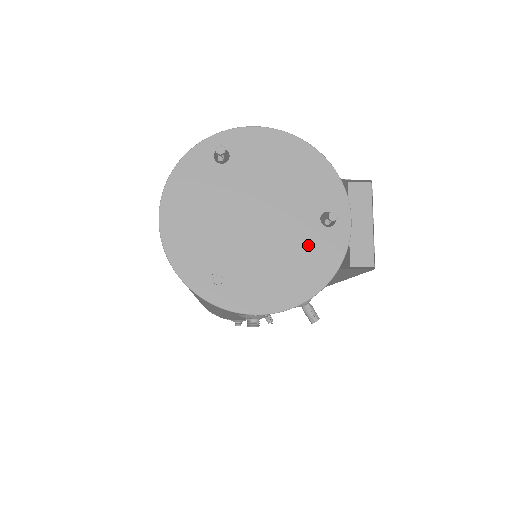
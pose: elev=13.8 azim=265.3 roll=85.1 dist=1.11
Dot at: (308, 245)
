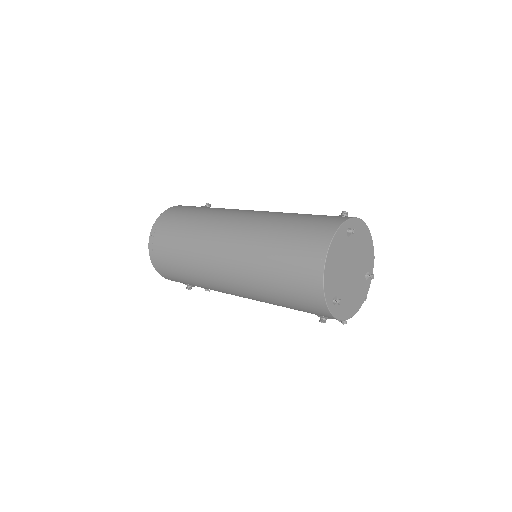
Dot at: (360, 287)
